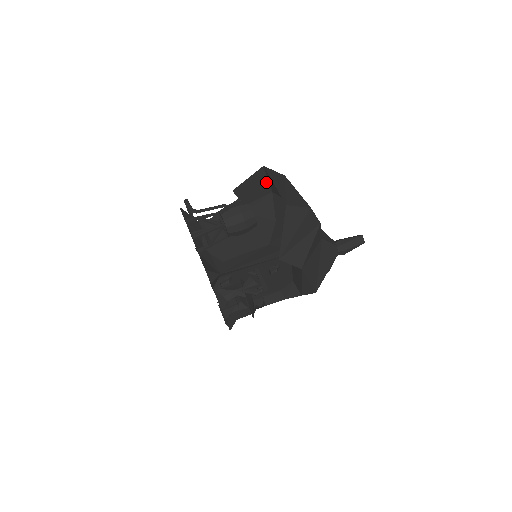
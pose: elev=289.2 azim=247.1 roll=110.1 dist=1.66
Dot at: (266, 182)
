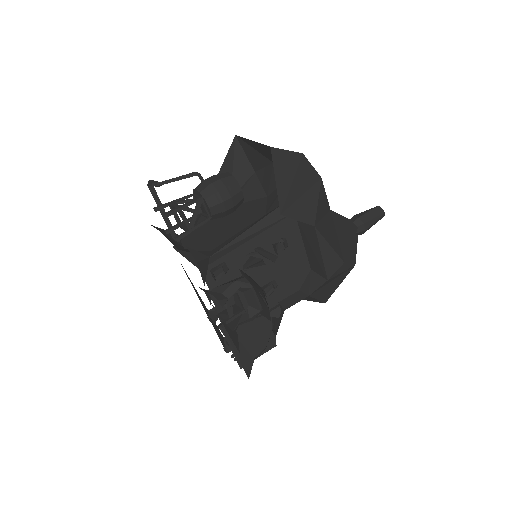
Dot at: (244, 159)
